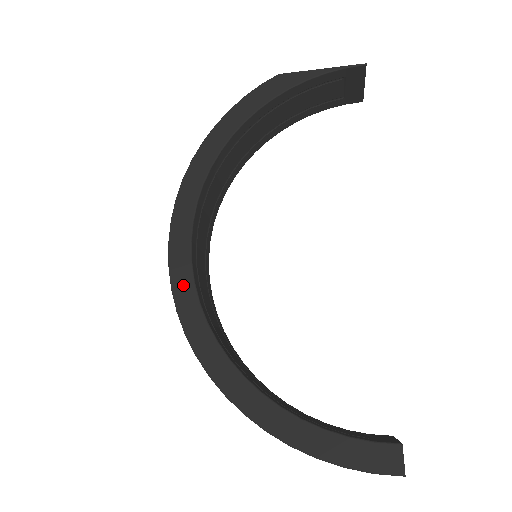
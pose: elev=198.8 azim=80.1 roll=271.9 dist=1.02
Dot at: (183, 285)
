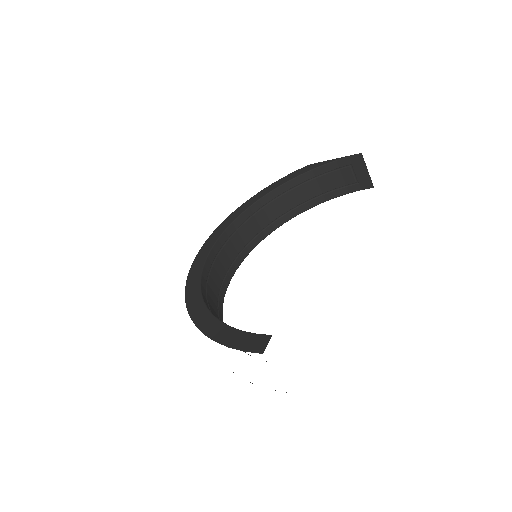
Dot at: (200, 258)
